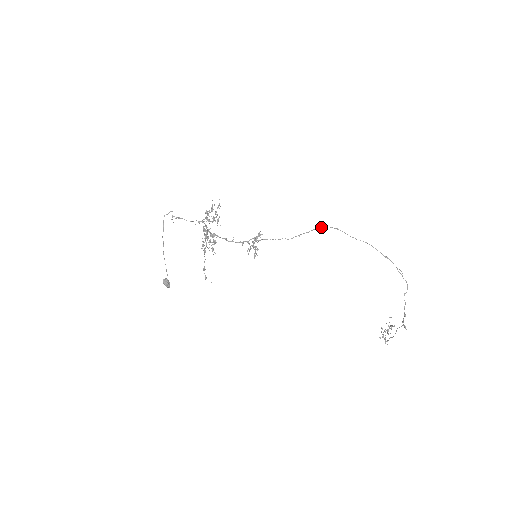
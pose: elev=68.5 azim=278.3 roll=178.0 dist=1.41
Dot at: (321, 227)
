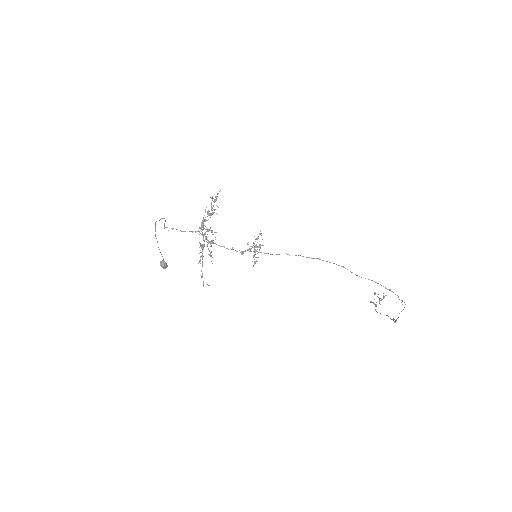
Dot at: (327, 261)
